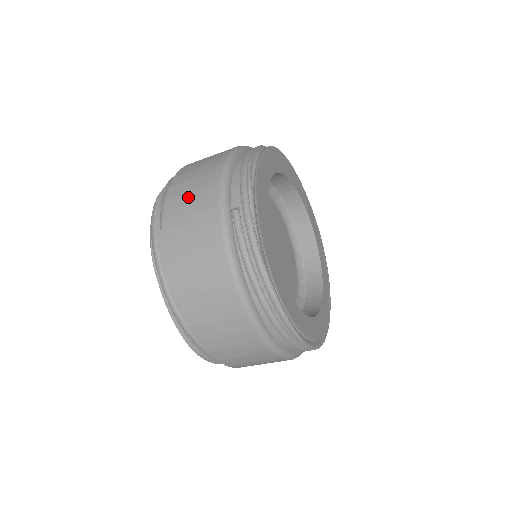
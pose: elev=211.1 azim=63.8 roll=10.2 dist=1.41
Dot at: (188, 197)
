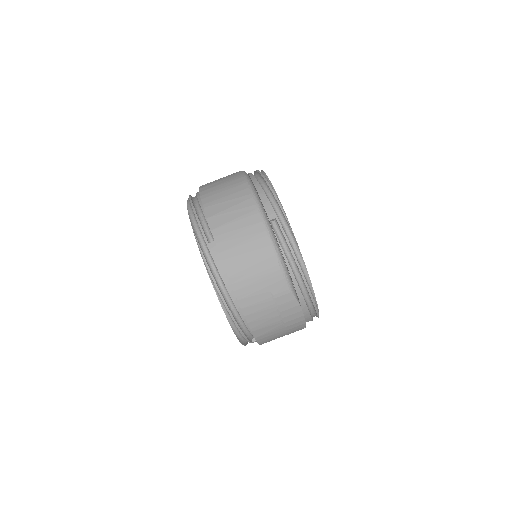
Dot at: occluded
